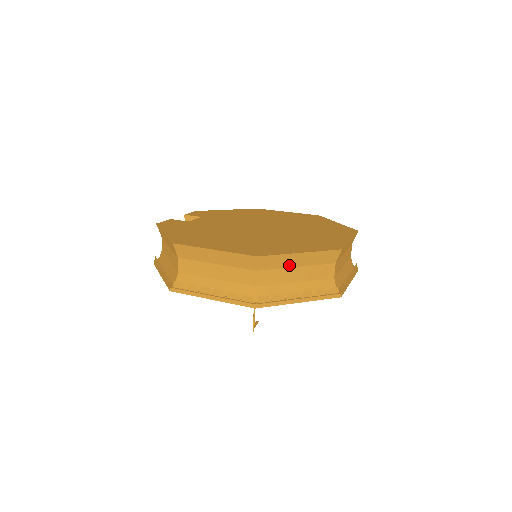
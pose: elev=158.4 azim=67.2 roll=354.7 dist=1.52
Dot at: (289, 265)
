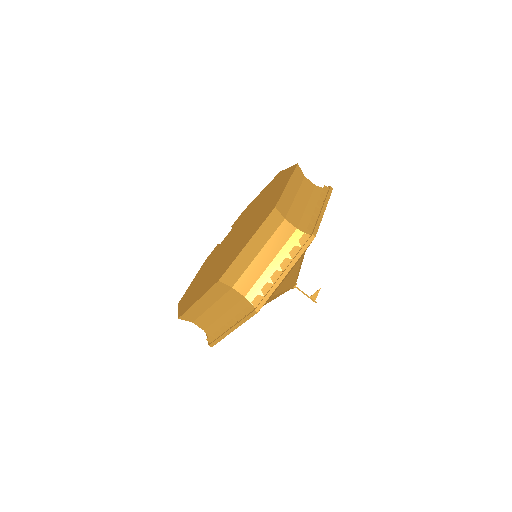
Dot at: (204, 309)
